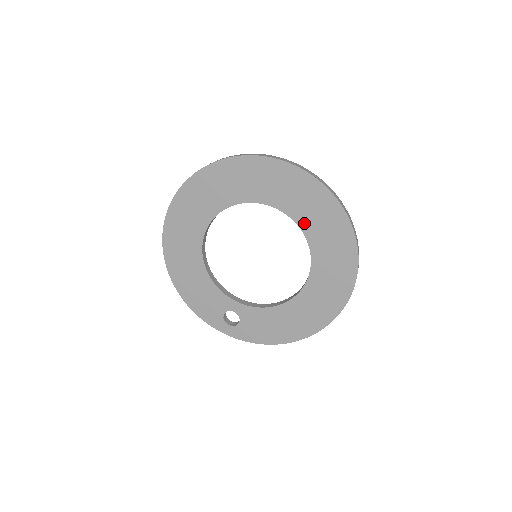
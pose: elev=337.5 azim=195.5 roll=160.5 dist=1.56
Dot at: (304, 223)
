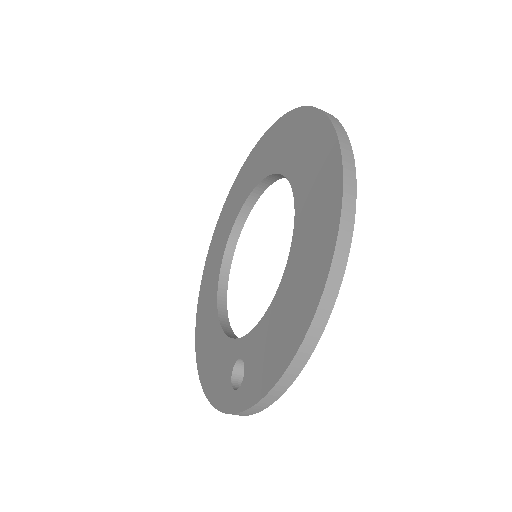
Dot at: (280, 164)
